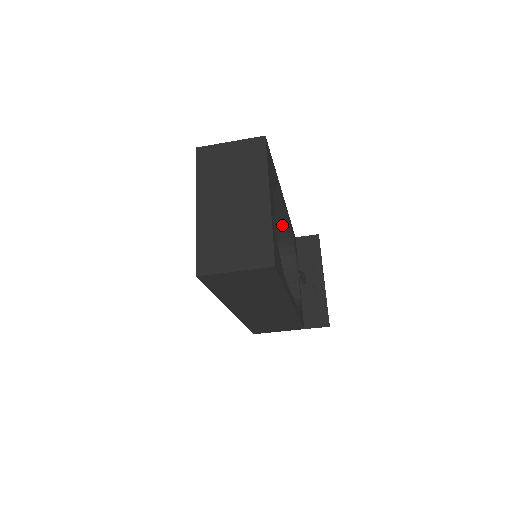
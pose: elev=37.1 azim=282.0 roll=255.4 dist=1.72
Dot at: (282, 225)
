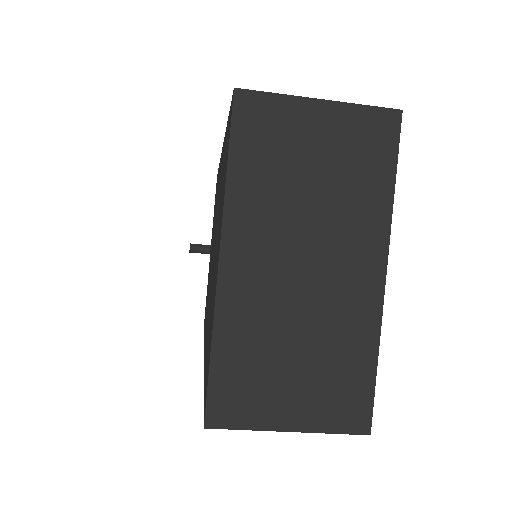
Dot at: occluded
